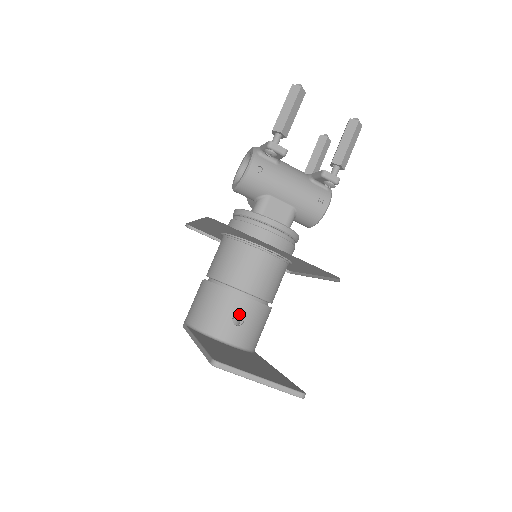
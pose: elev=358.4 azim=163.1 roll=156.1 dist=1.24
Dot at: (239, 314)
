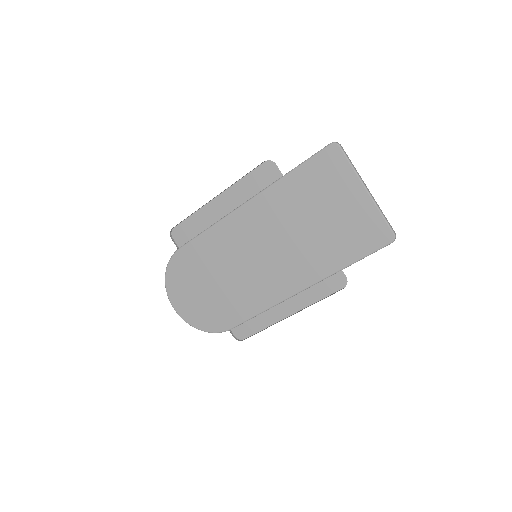
Dot at: occluded
